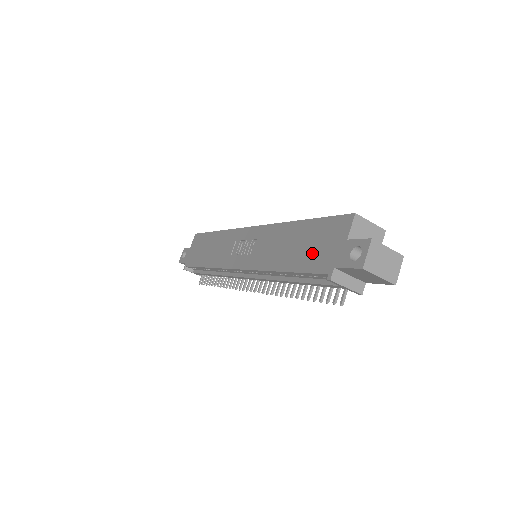
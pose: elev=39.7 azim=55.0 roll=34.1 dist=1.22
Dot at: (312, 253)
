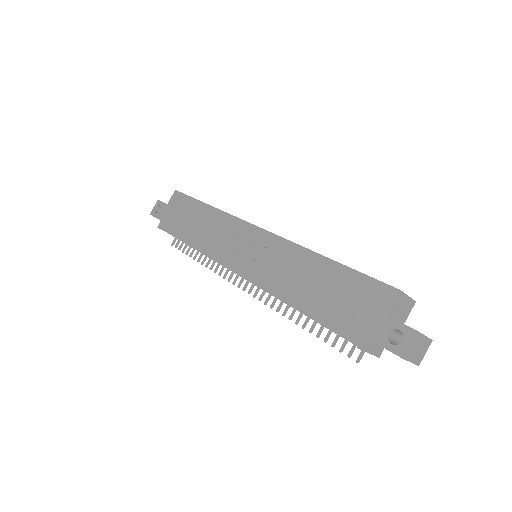
Dot at: (340, 306)
